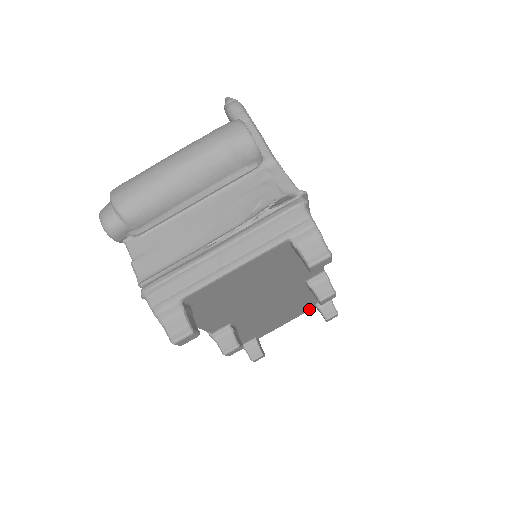
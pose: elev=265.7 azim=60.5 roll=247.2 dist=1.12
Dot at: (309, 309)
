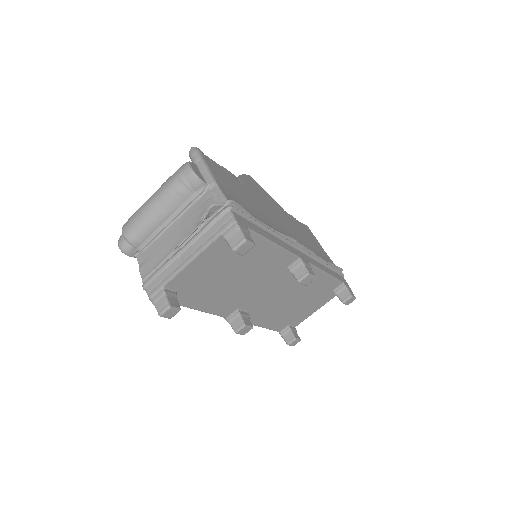
Dot at: (331, 297)
